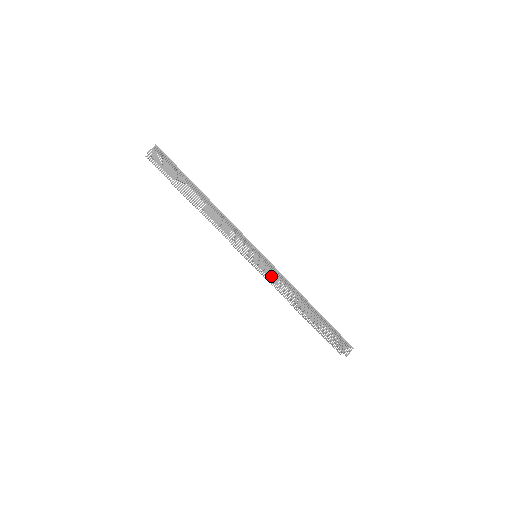
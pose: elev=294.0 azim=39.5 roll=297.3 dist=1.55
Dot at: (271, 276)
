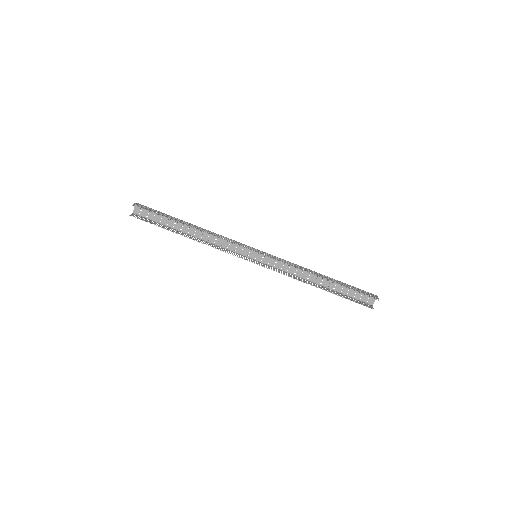
Dot at: (278, 260)
